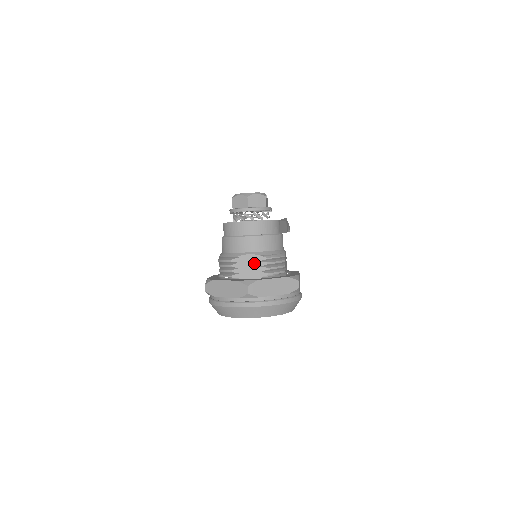
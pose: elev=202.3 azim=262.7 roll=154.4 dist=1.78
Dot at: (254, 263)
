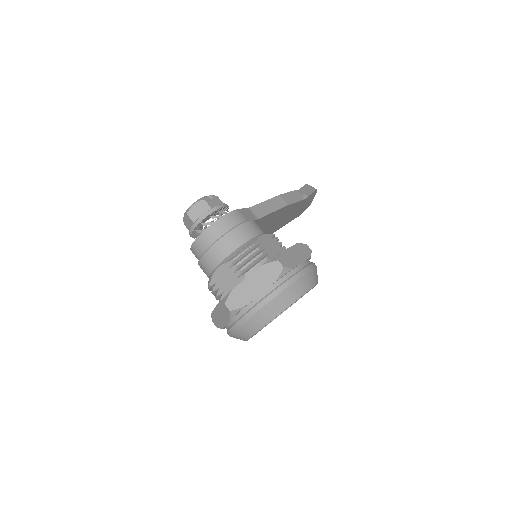
Dot at: (227, 274)
